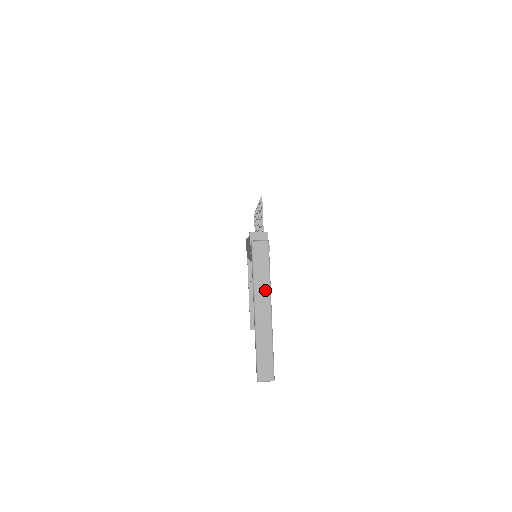
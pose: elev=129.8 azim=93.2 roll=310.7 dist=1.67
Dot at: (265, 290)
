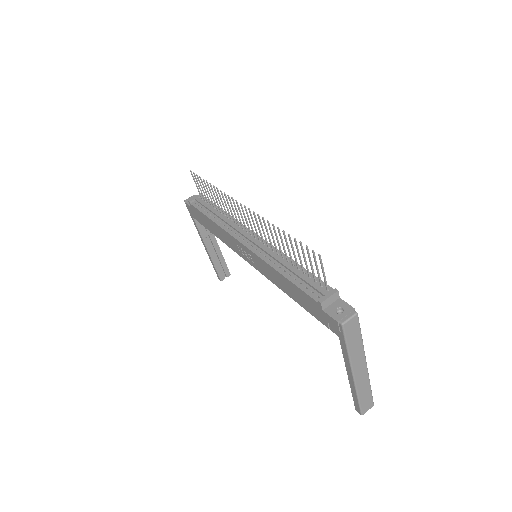
Dot at: (360, 354)
